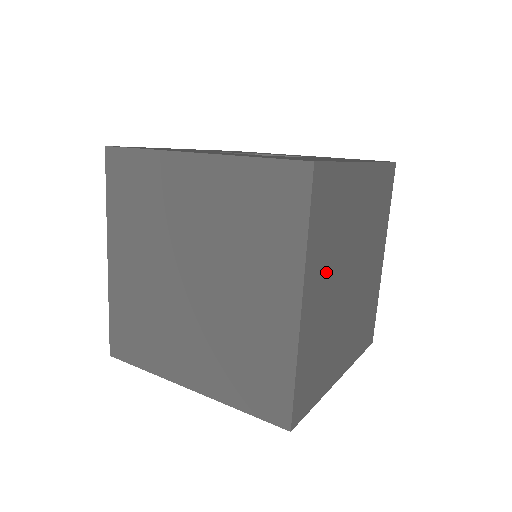
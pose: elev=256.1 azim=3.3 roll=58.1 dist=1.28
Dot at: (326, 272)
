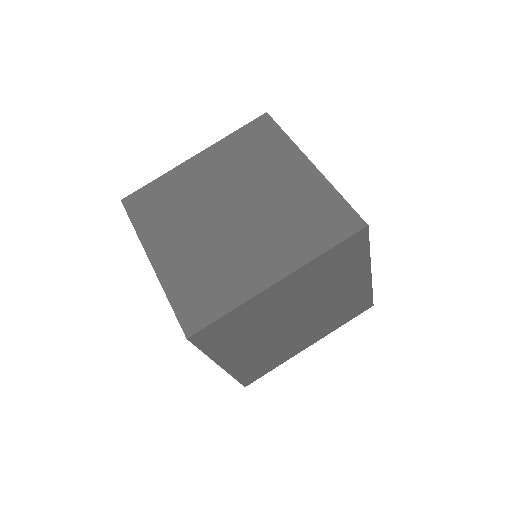
Dot at: (301, 289)
